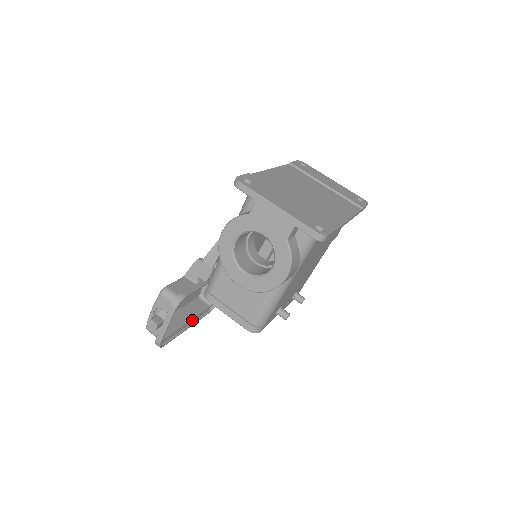
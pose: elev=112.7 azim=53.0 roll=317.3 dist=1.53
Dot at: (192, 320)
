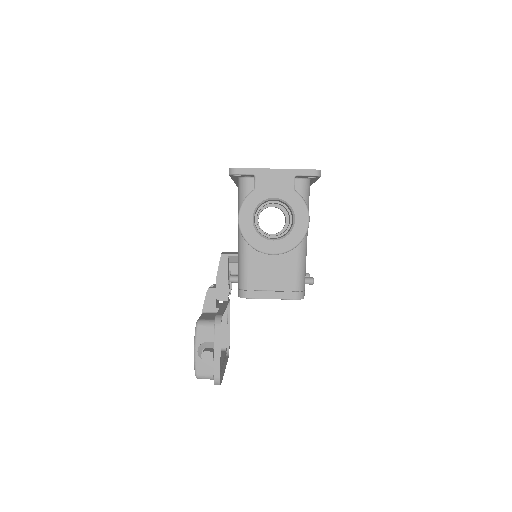
Dot at: (223, 363)
